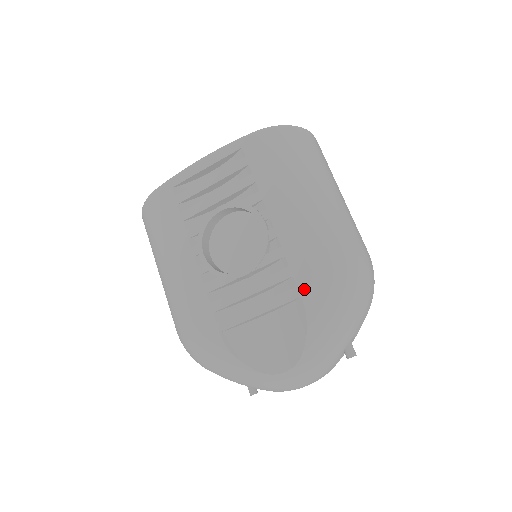
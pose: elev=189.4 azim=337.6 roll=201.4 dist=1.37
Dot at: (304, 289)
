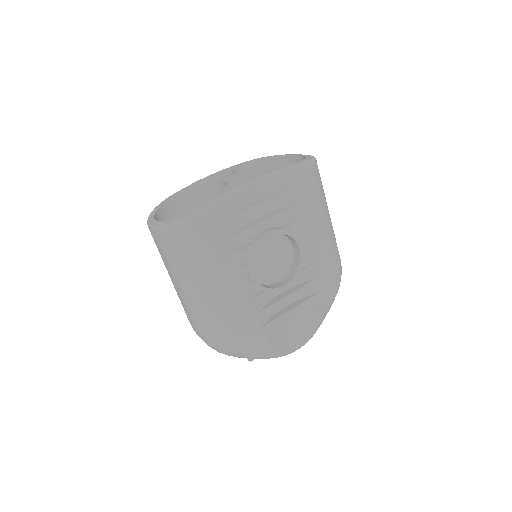
Dot at: (323, 294)
